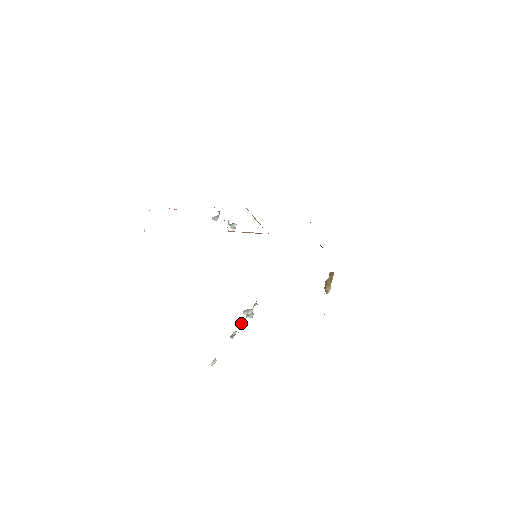
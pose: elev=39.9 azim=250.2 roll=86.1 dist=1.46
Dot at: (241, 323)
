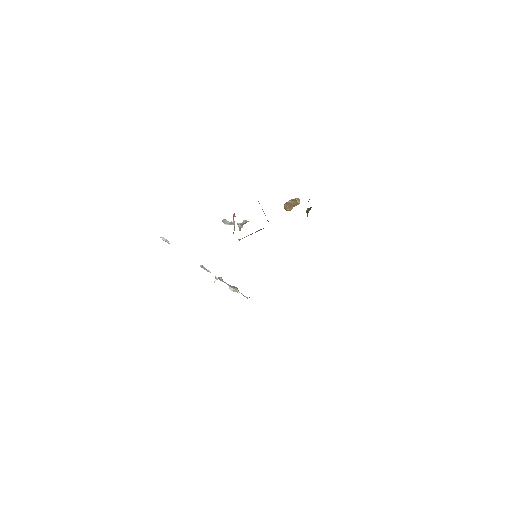
Dot at: occluded
